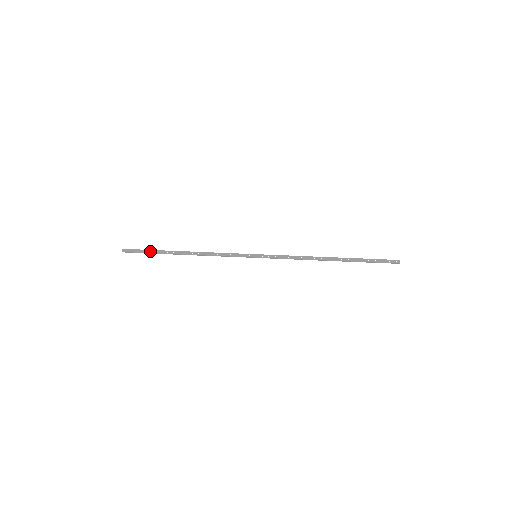
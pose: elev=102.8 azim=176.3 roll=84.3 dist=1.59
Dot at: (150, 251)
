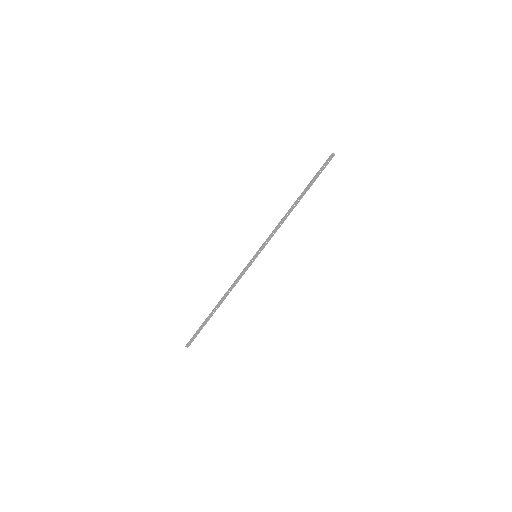
Dot at: (201, 328)
